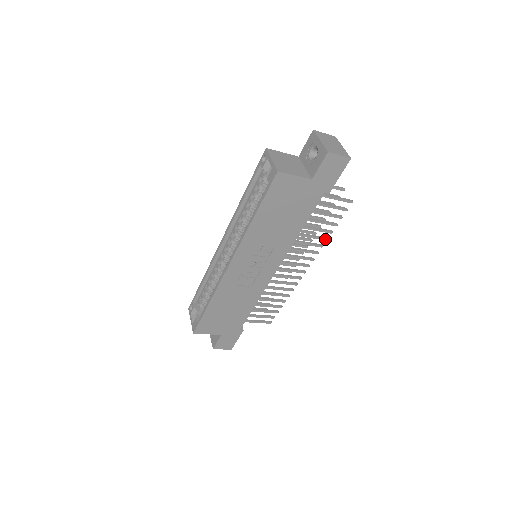
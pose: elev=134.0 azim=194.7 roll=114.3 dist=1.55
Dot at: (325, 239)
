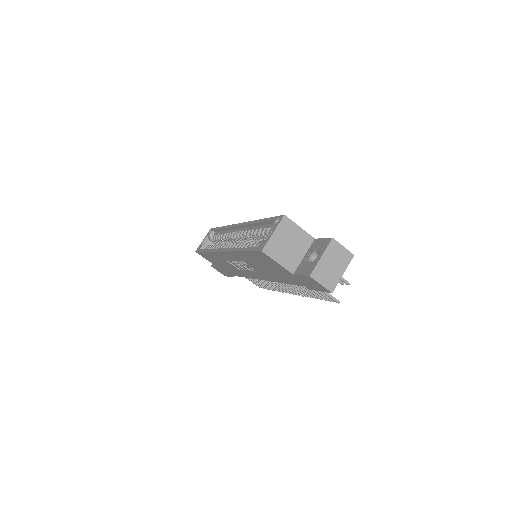
Dot at: (310, 296)
